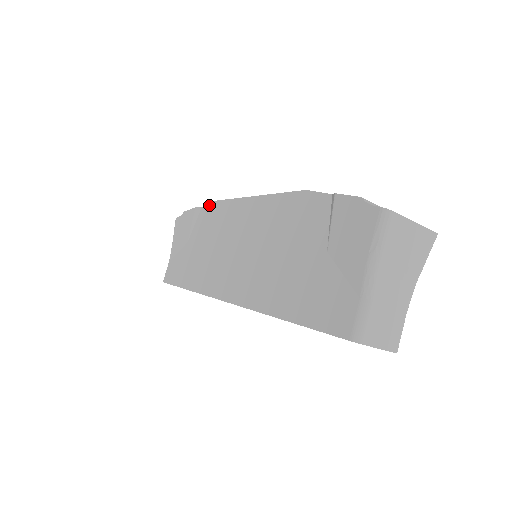
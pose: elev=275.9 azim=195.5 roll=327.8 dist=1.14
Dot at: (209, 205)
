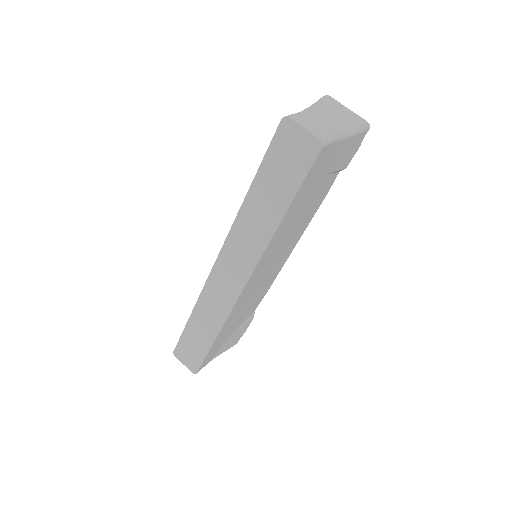
Dot at: occluded
